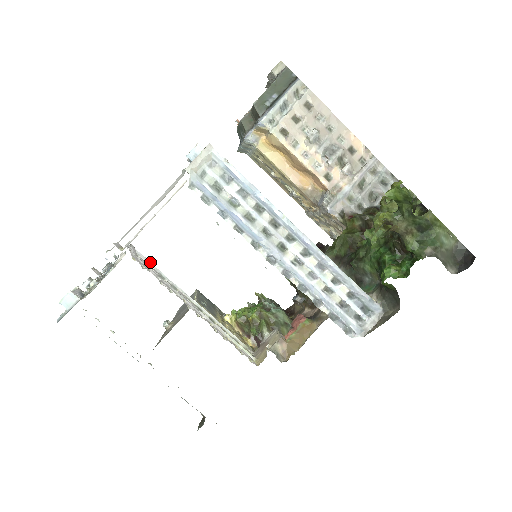
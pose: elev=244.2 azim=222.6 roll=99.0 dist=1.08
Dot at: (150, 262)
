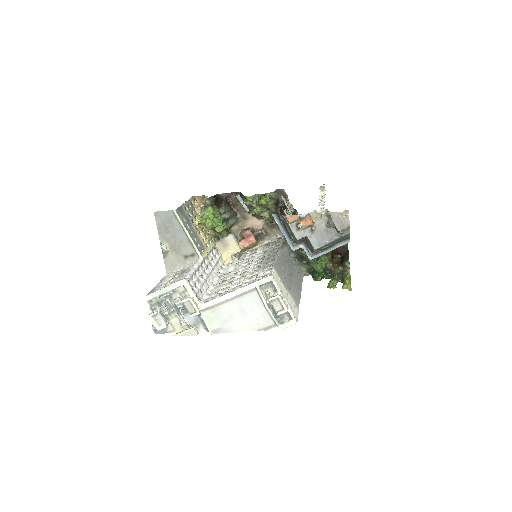
Dot at: (192, 275)
